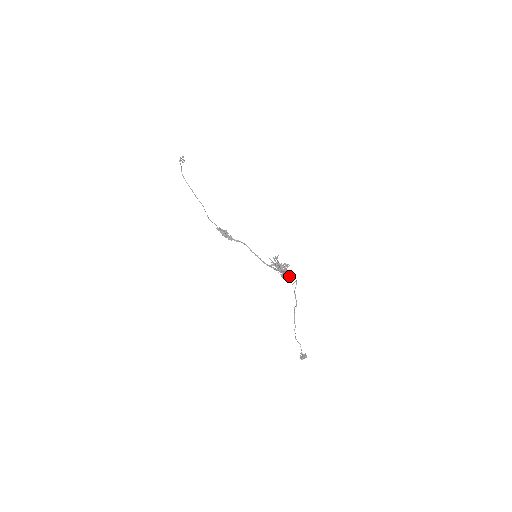
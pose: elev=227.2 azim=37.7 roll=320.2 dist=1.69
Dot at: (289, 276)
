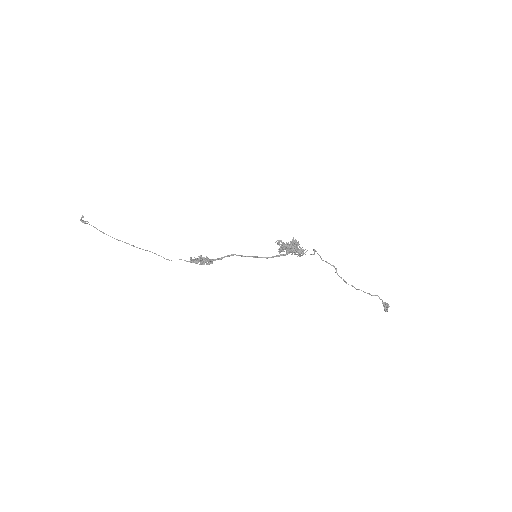
Dot at: (303, 251)
